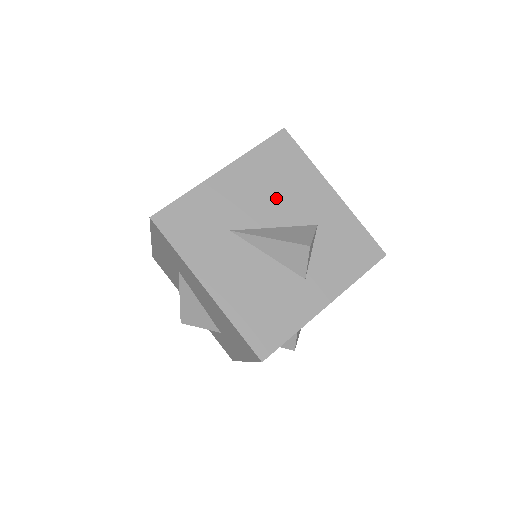
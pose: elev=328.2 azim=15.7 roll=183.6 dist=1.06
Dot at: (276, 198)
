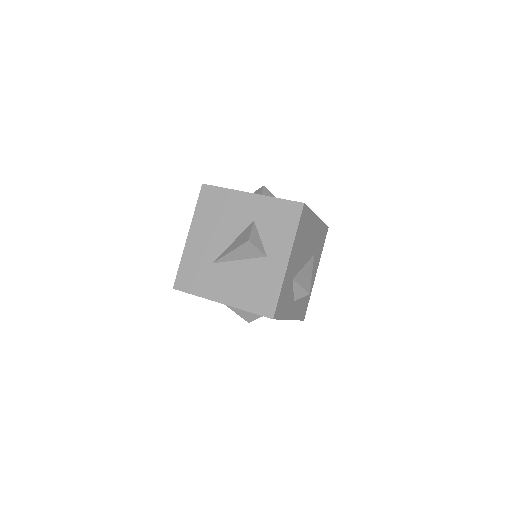
Dot at: (223, 226)
